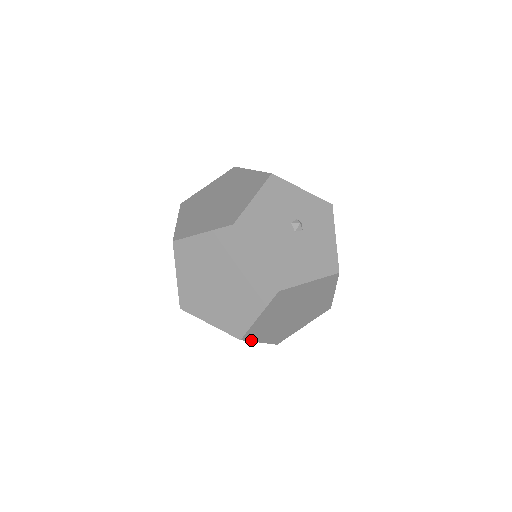
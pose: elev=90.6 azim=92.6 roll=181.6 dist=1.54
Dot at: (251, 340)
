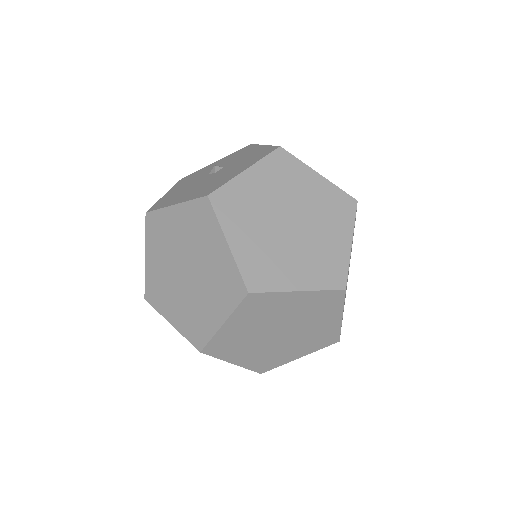
Dot at: (273, 290)
